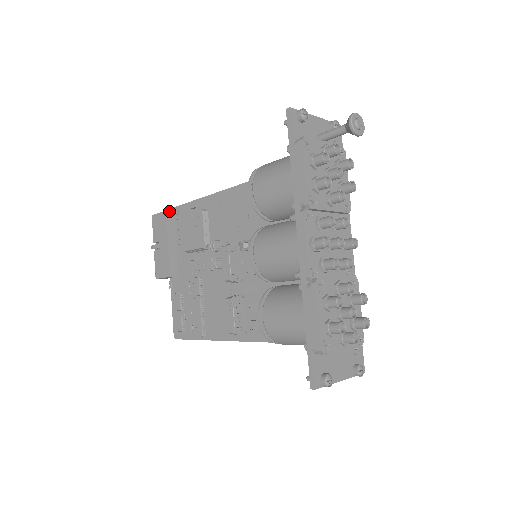
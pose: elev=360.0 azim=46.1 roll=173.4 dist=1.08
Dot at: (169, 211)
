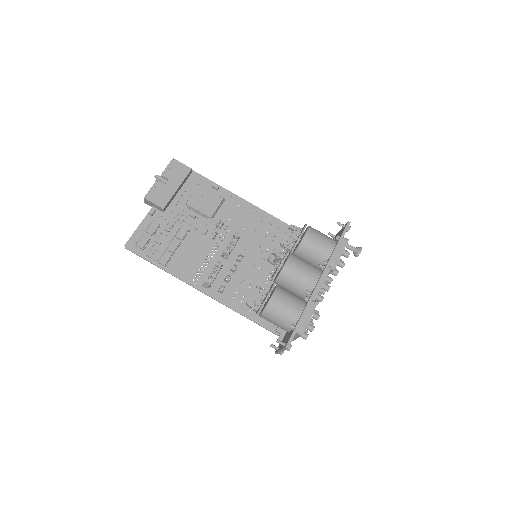
Dot at: occluded
